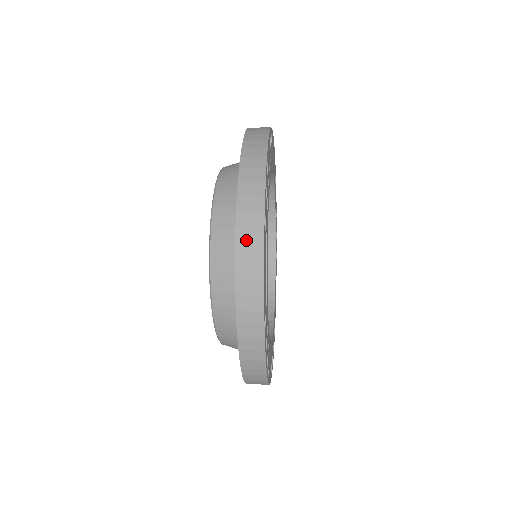
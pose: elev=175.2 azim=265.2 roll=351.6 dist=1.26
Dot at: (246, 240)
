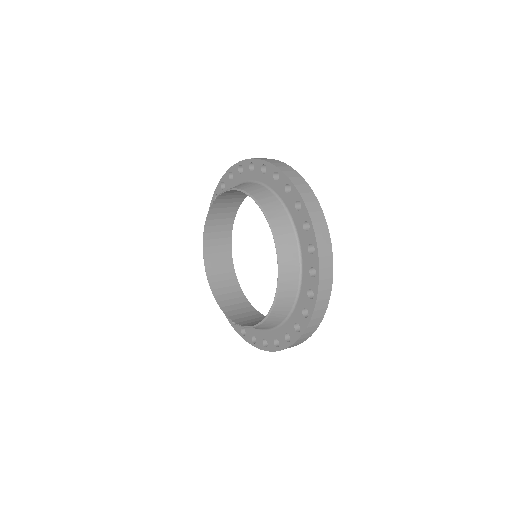
Dot at: (304, 191)
